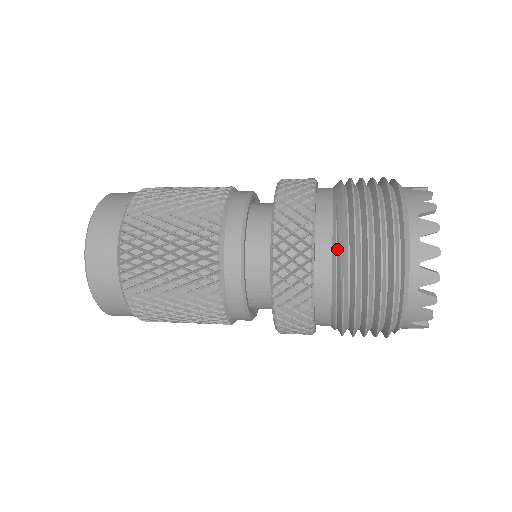
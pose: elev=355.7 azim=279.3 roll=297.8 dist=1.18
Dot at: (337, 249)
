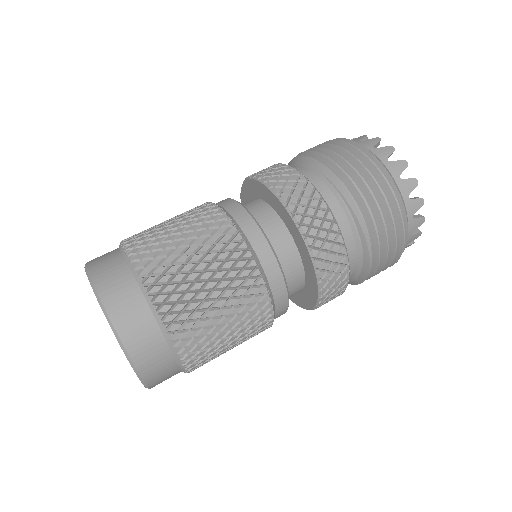
Dot at: (351, 214)
